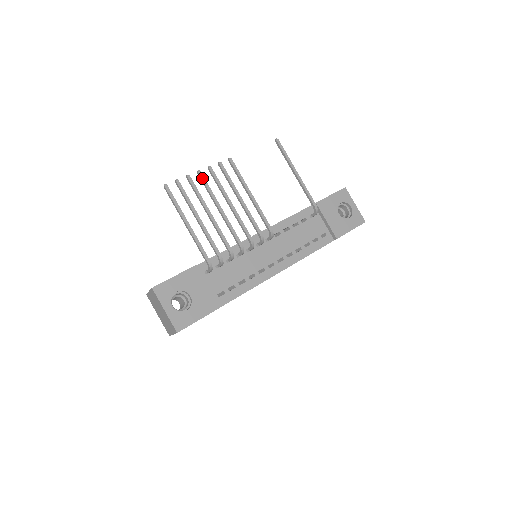
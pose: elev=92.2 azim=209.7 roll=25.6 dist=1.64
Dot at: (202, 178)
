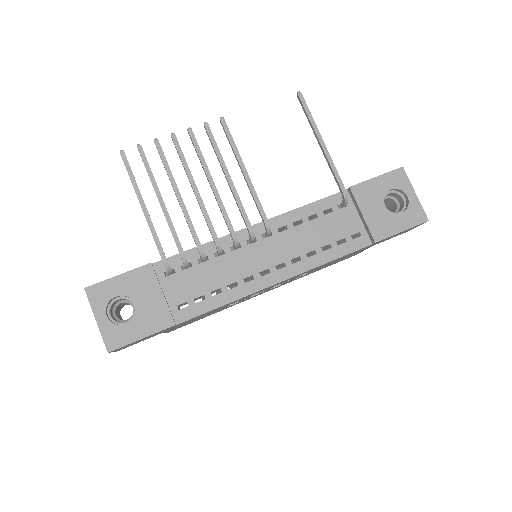
Dot at: (175, 144)
